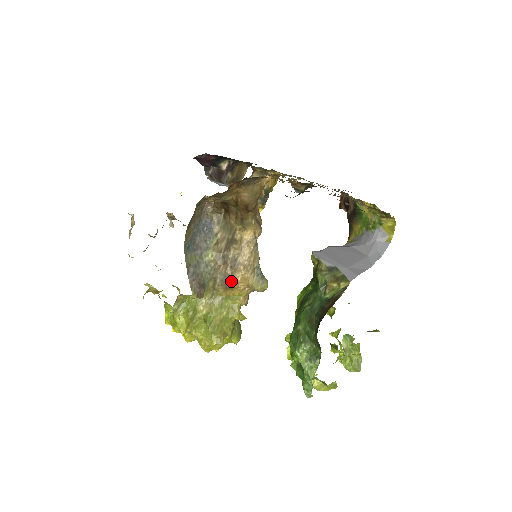
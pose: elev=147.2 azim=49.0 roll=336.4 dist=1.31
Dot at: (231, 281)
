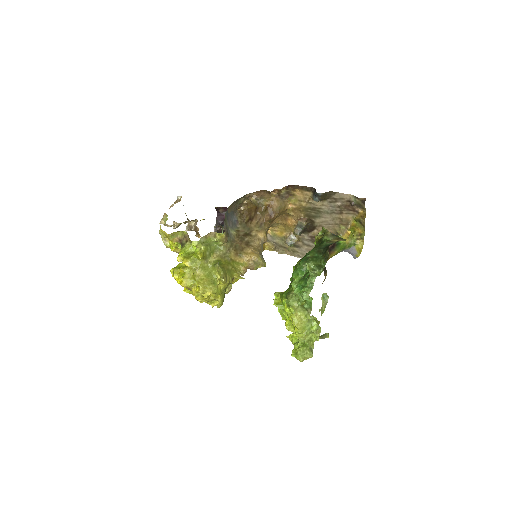
Dot at: (243, 251)
